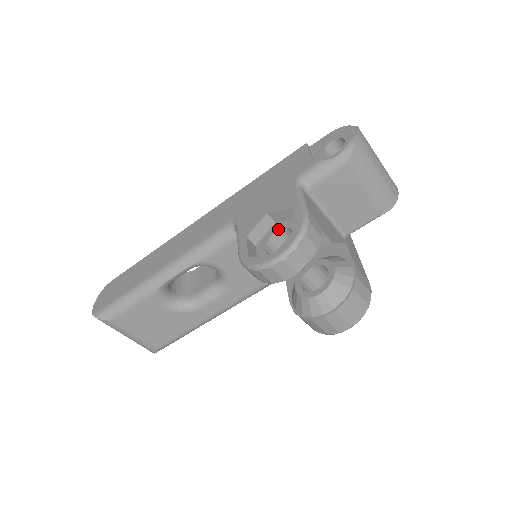
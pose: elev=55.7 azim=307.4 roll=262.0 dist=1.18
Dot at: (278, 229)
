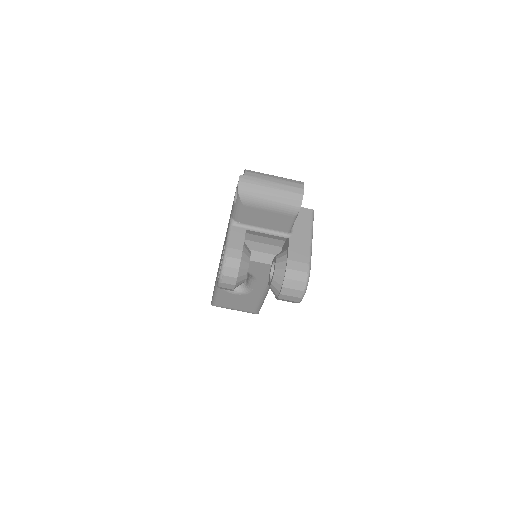
Dot at: occluded
